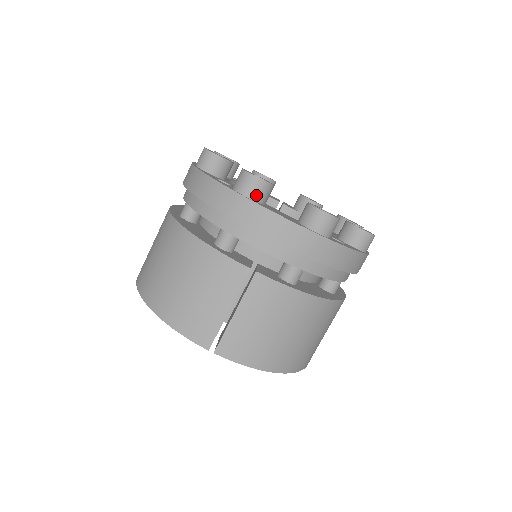
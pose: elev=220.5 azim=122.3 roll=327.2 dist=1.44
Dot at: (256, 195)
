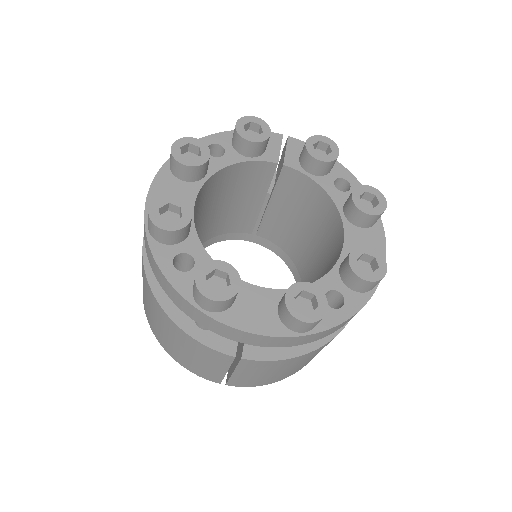
Dot at: (219, 309)
